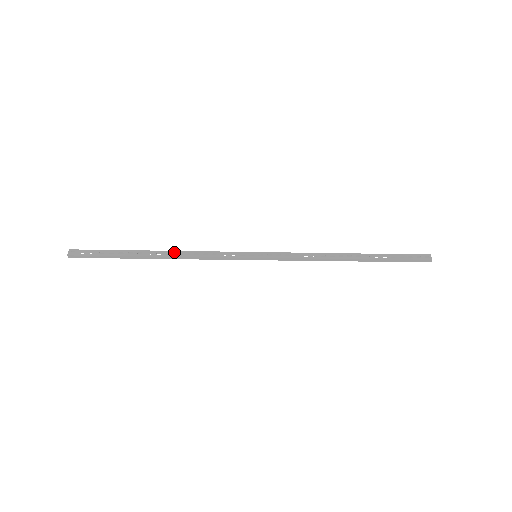
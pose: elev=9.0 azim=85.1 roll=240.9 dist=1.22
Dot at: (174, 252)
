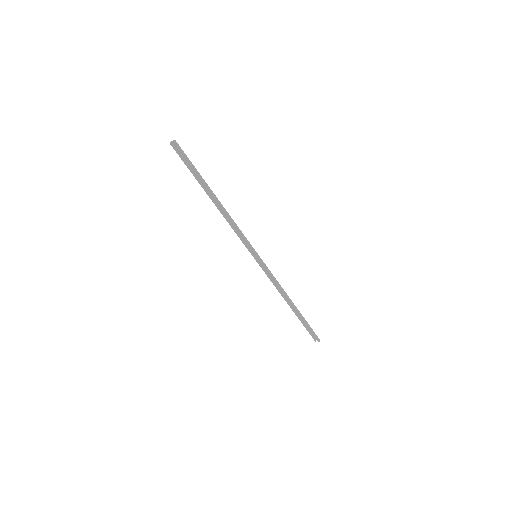
Dot at: (222, 209)
